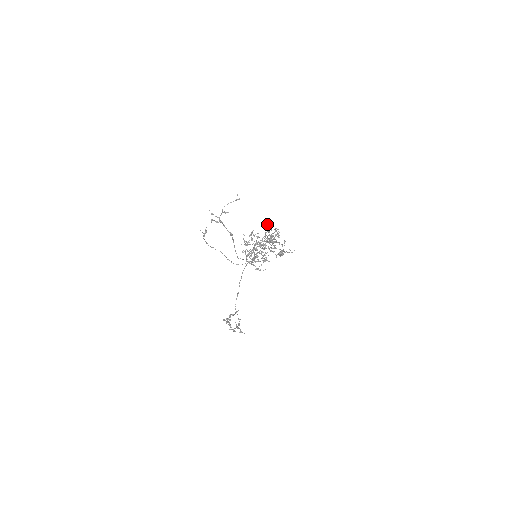
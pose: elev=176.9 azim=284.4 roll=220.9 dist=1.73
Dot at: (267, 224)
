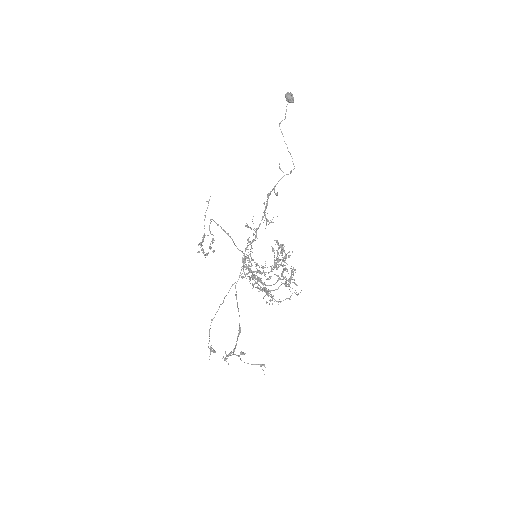
Dot at: occluded
